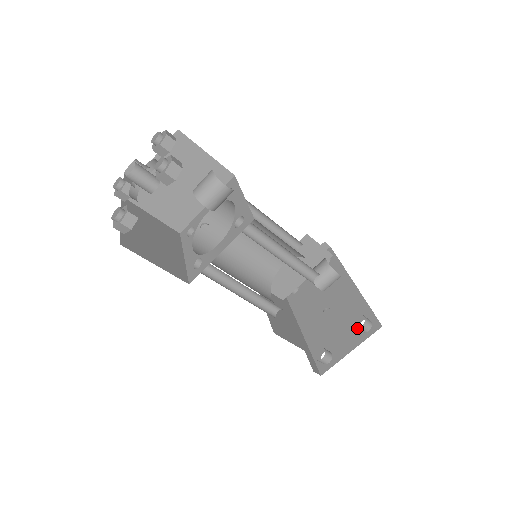
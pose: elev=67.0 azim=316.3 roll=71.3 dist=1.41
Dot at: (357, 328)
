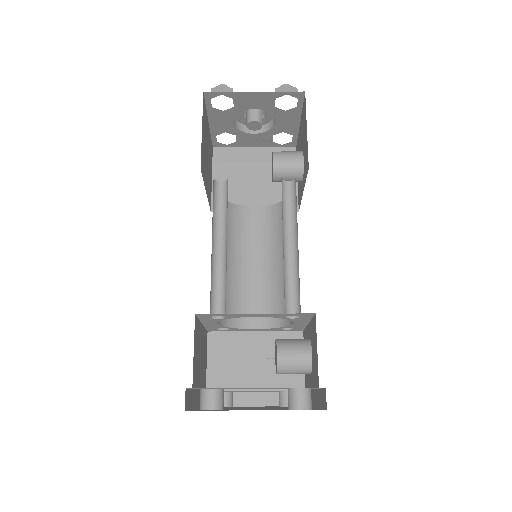
Dot at: (291, 391)
